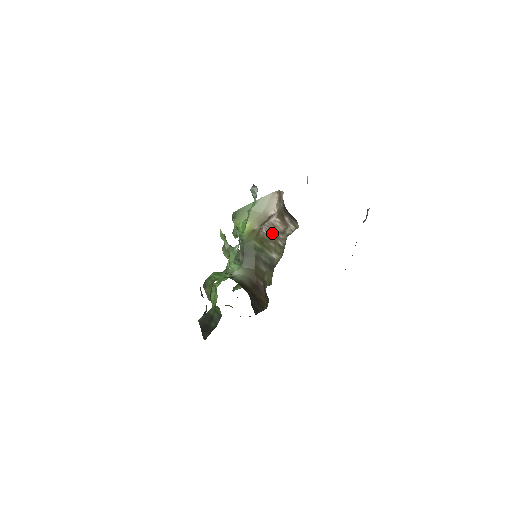
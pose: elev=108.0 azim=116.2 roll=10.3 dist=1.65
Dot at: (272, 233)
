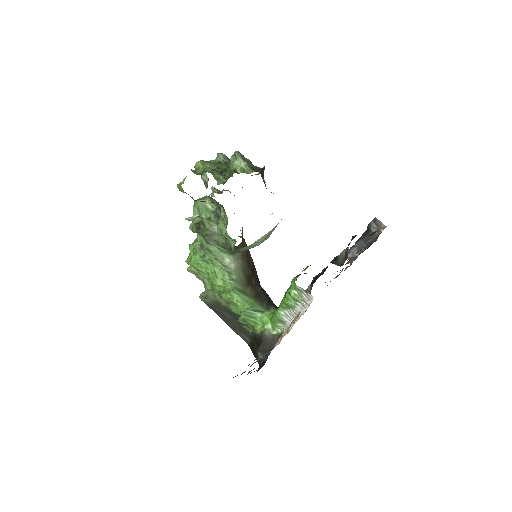
Dot at: occluded
